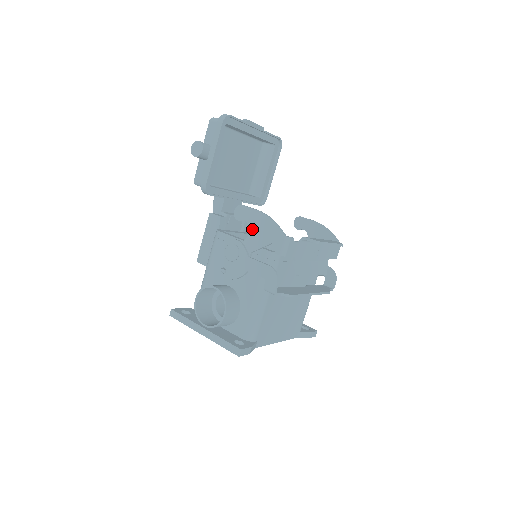
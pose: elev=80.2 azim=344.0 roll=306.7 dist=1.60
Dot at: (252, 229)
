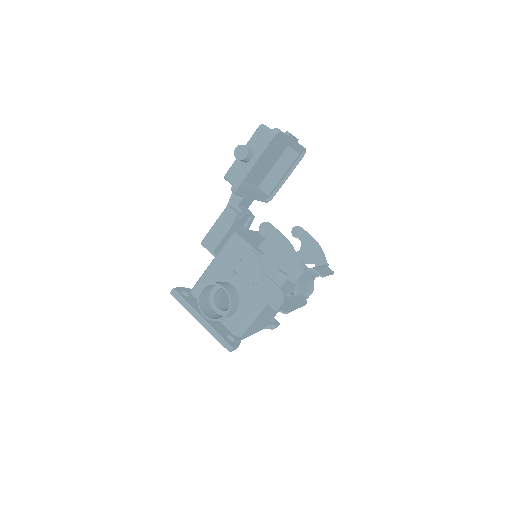
Dot at: (272, 249)
